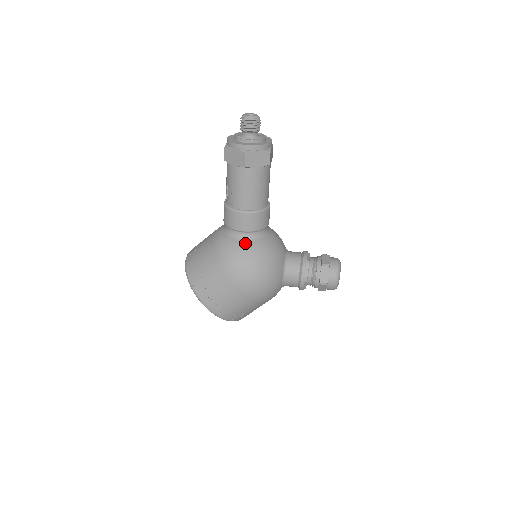
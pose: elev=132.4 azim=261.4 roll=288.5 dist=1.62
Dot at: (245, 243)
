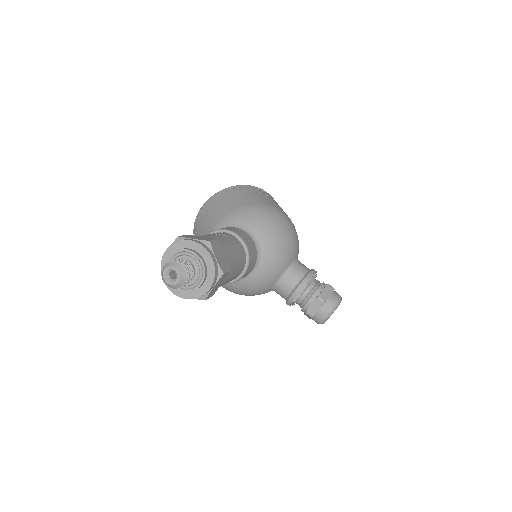
Dot at: occluded
